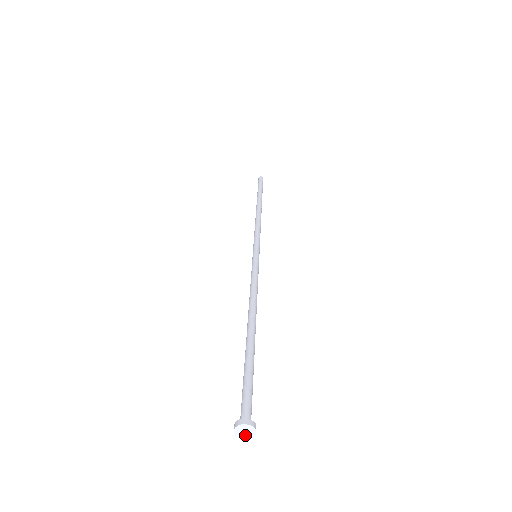
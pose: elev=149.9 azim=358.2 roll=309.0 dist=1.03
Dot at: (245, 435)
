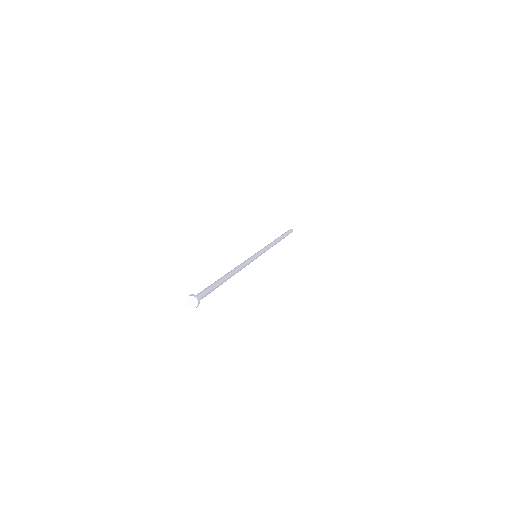
Dot at: (194, 305)
